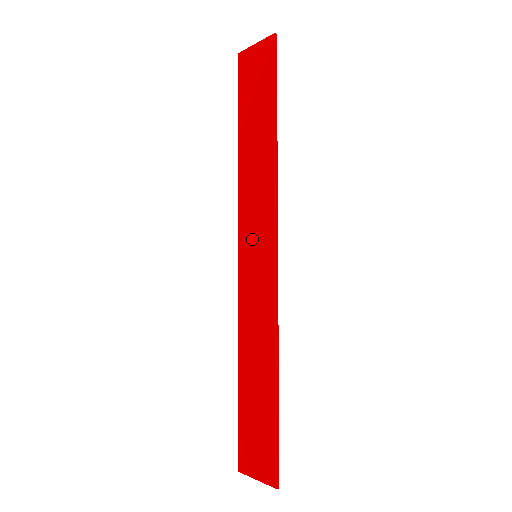
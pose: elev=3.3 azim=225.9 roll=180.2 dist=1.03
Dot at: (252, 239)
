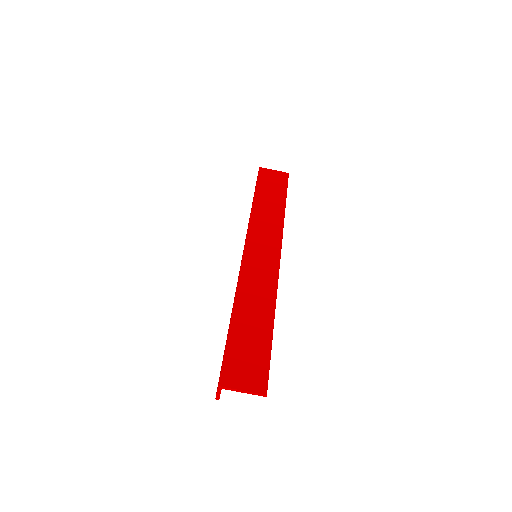
Dot at: (260, 245)
